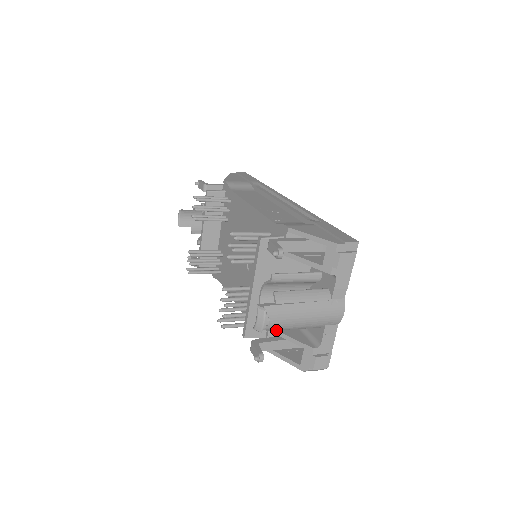
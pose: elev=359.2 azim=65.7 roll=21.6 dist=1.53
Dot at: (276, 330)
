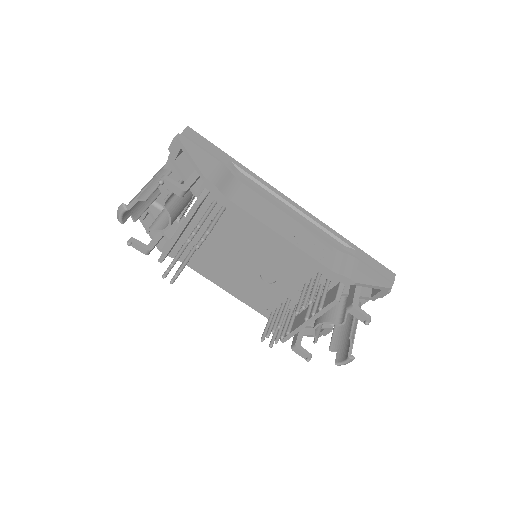
Dot at: occluded
